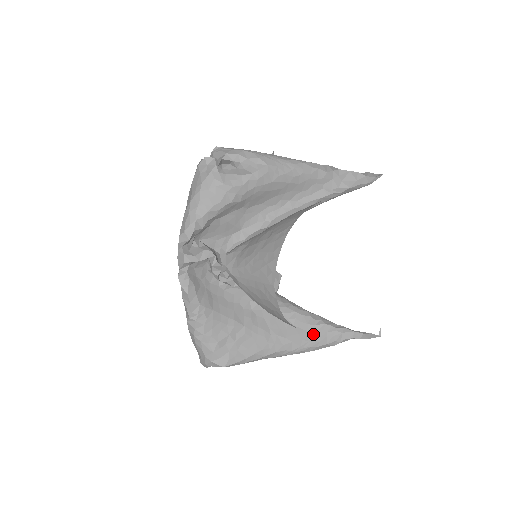
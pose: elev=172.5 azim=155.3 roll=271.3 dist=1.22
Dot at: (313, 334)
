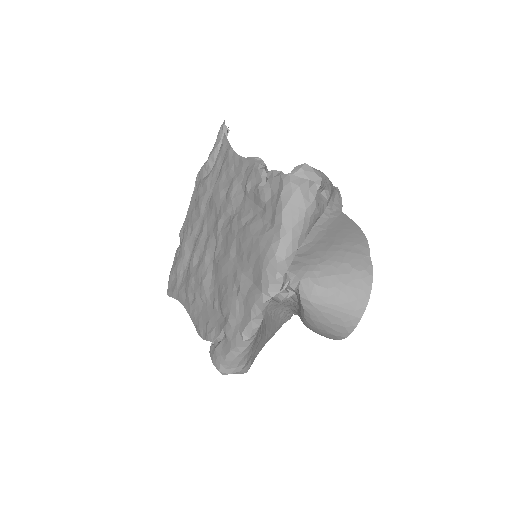
Dot at: (278, 323)
